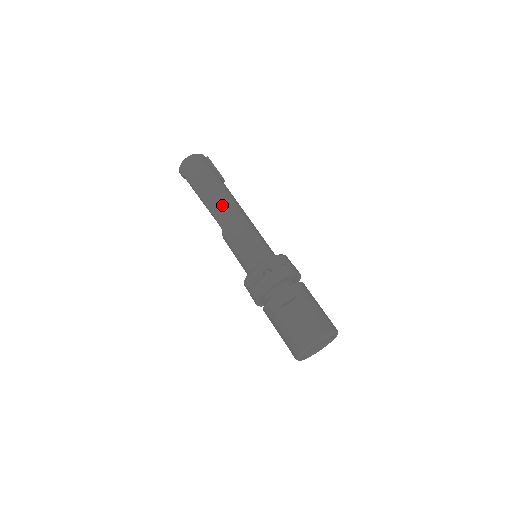
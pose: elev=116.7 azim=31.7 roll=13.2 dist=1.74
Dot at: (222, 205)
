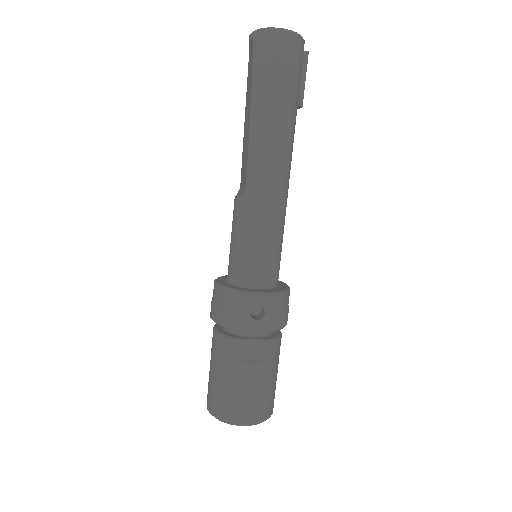
Dot at: (272, 162)
